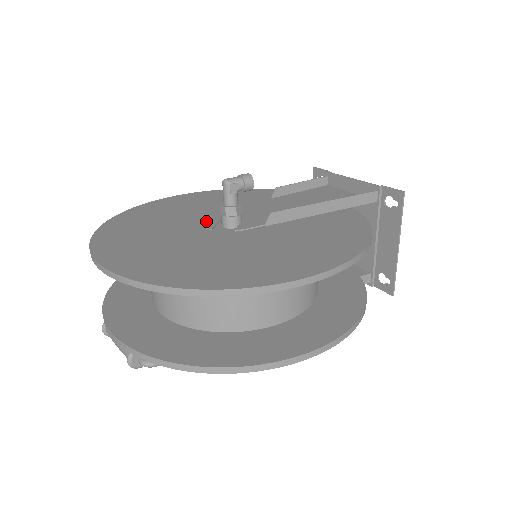
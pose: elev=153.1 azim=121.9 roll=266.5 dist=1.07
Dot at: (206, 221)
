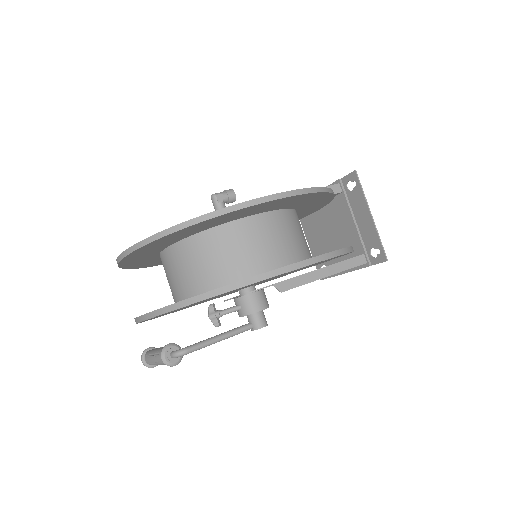
Dot at: occluded
